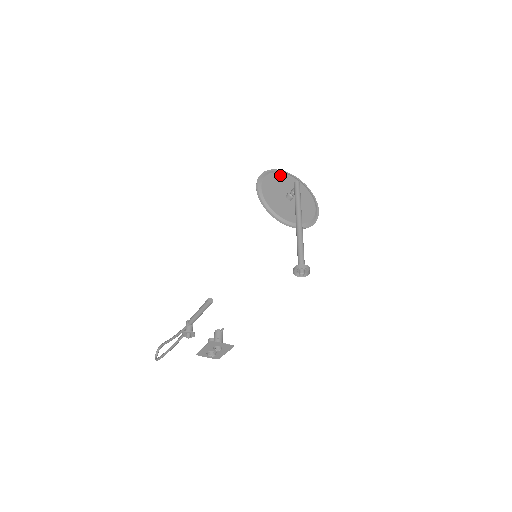
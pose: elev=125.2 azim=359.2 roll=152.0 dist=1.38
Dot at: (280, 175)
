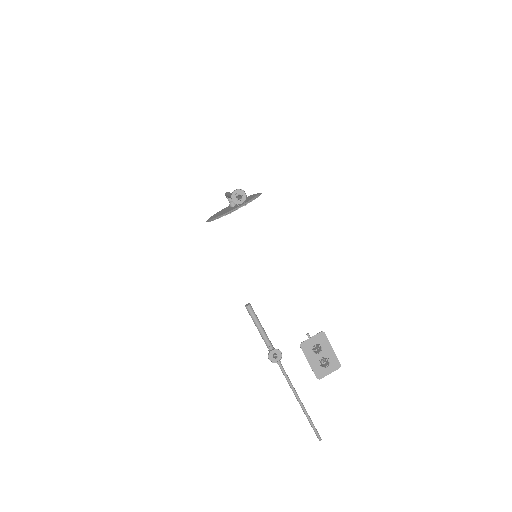
Dot at: occluded
